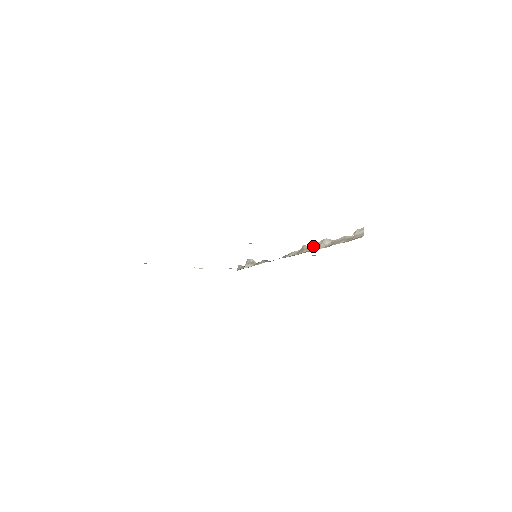
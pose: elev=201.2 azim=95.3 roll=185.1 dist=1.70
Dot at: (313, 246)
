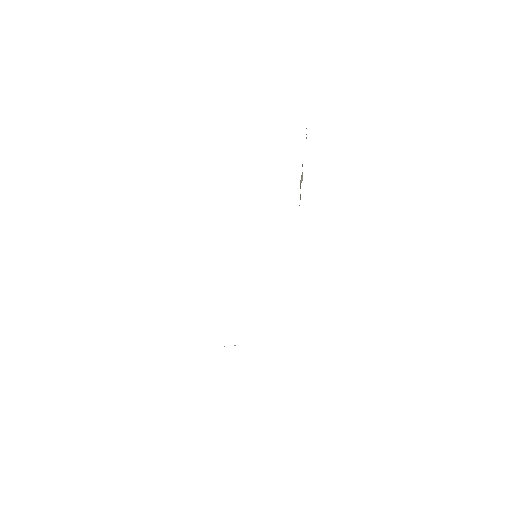
Dot at: (300, 197)
